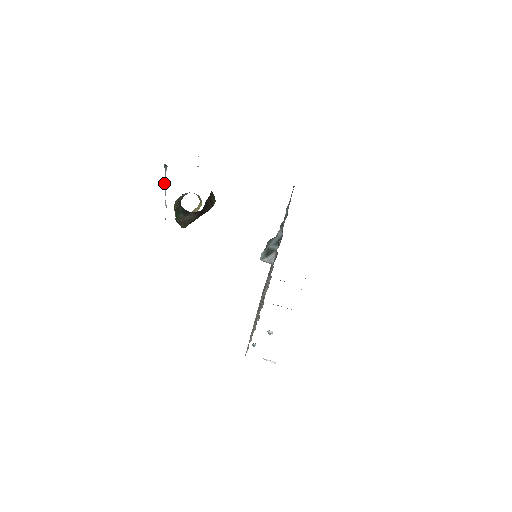
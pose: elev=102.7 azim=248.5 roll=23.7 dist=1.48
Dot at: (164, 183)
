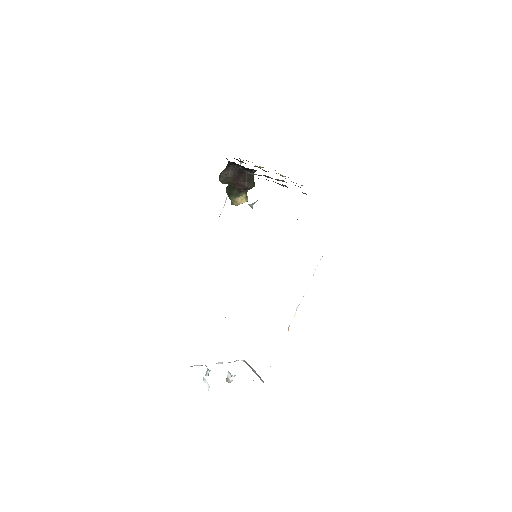
Dot at: occluded
